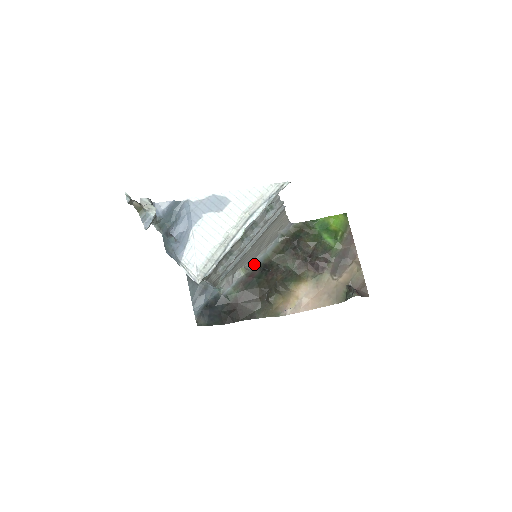
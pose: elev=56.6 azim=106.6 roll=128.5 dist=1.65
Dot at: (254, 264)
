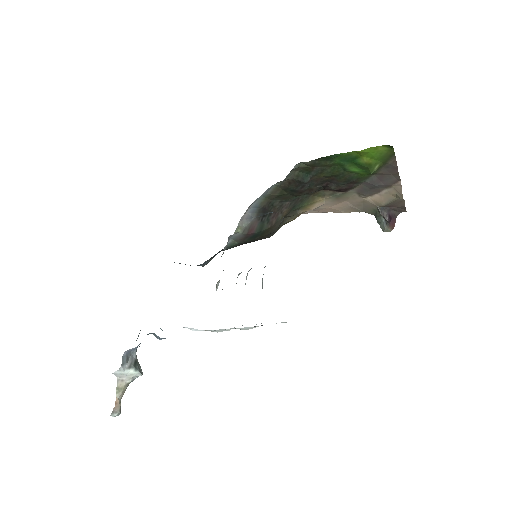
Dot at: (248, 213)
